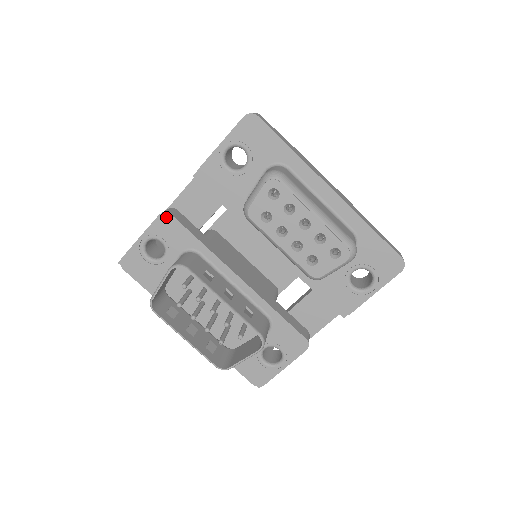
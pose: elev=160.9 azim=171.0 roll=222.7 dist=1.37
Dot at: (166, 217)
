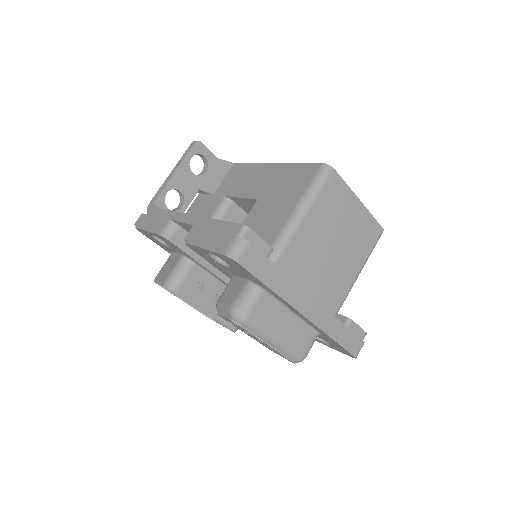
Dot at: (165, 239)
